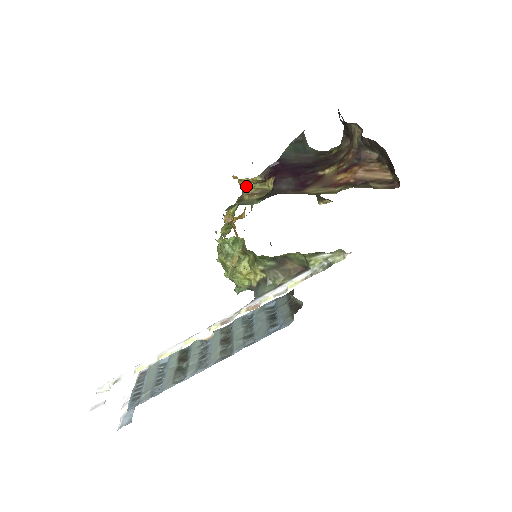
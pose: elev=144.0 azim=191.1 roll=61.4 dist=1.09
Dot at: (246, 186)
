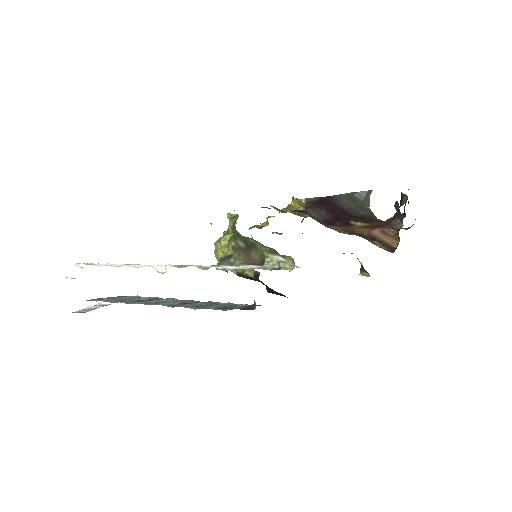
Dot at: (293, 205)
